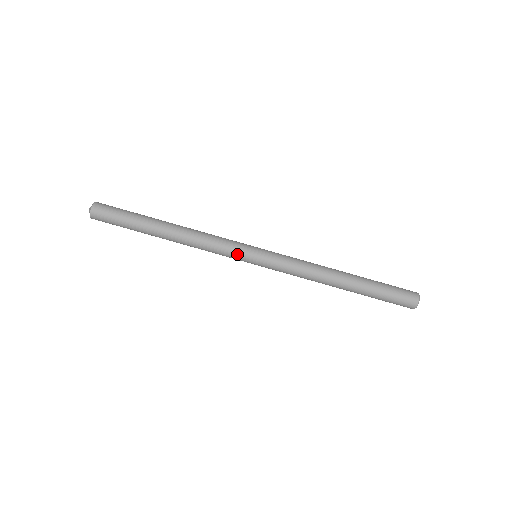
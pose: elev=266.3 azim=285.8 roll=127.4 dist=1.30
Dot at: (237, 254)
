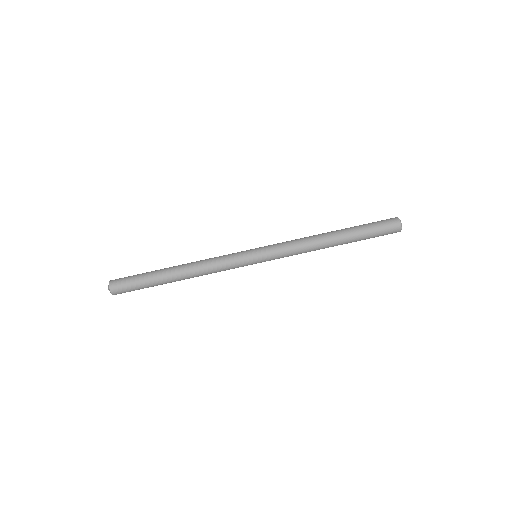
Dot at: (239, 257)
